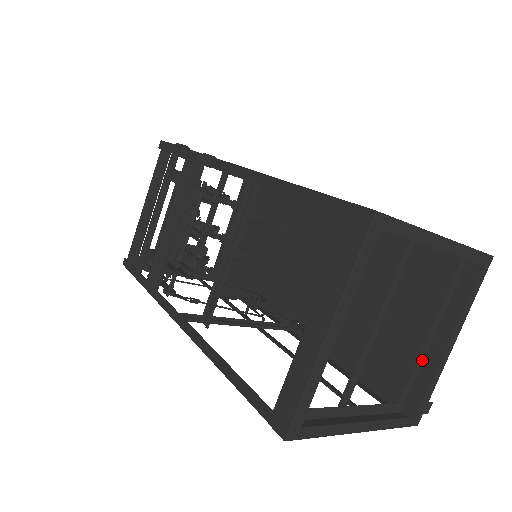
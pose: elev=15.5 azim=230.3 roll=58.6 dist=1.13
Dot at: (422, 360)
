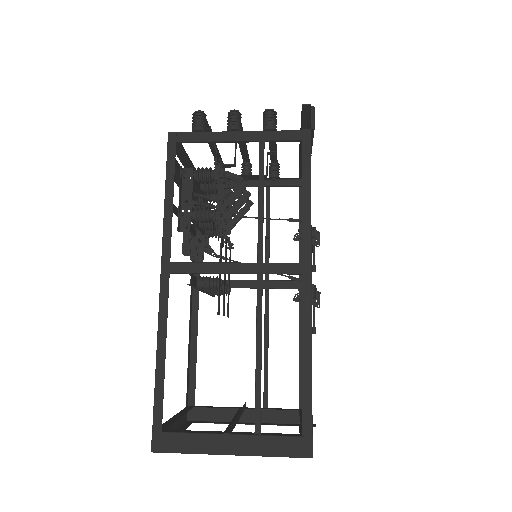
Dot at: occluded
